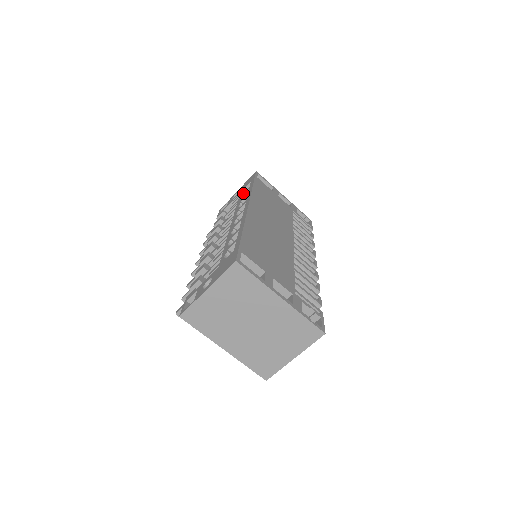
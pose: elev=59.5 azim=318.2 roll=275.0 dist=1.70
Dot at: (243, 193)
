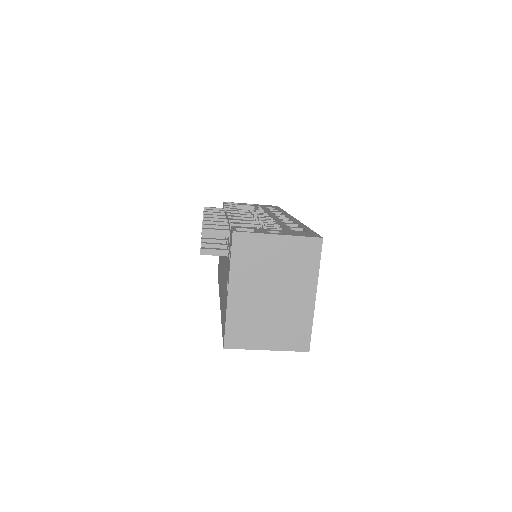
Dot at: occluded
